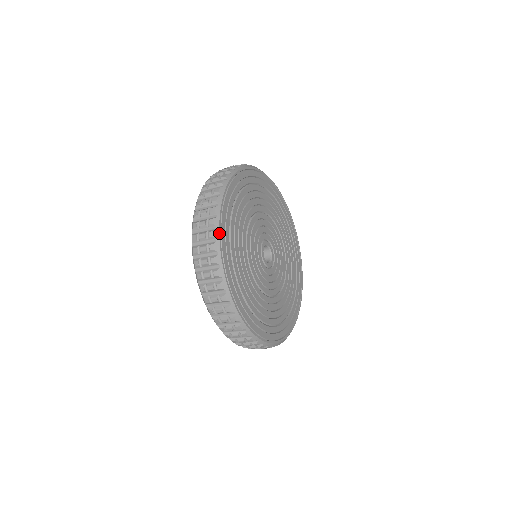
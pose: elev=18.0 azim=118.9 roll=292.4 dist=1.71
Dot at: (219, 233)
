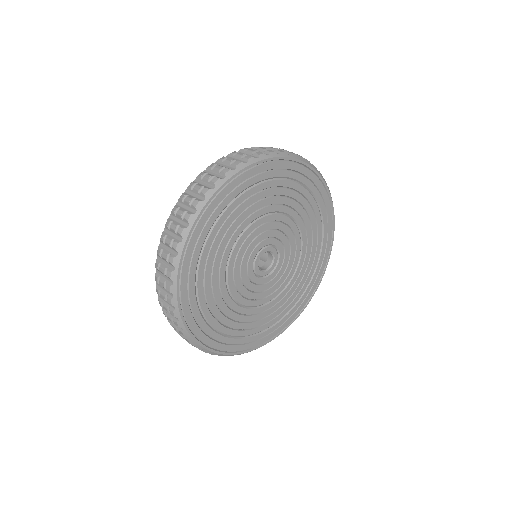
Dot at: (180, 313)
